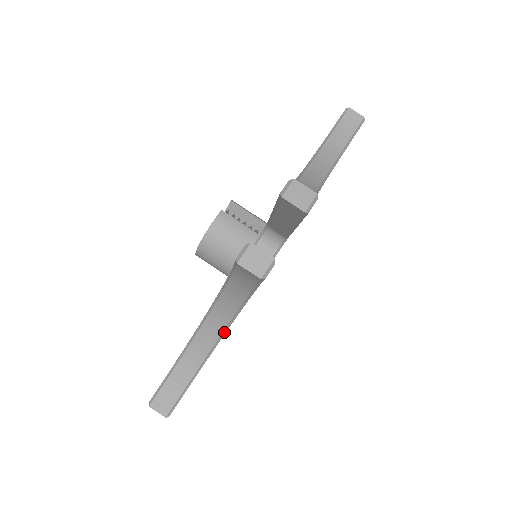
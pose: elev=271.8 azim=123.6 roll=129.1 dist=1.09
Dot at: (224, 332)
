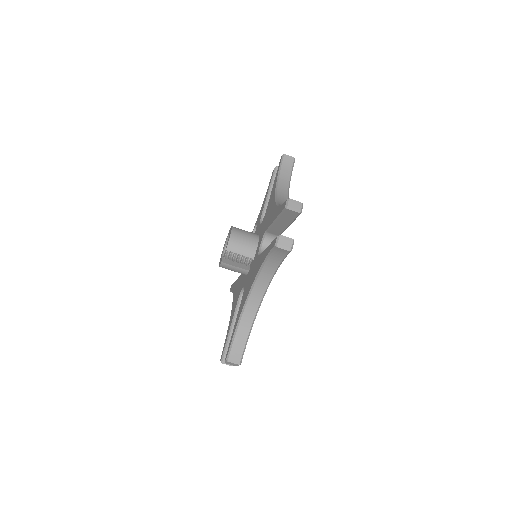
Dot at: occluded
